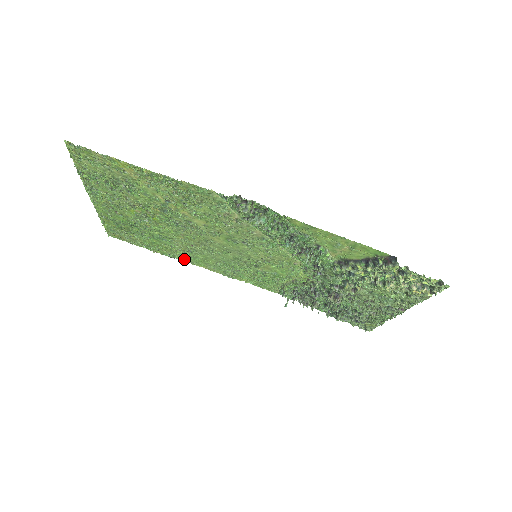
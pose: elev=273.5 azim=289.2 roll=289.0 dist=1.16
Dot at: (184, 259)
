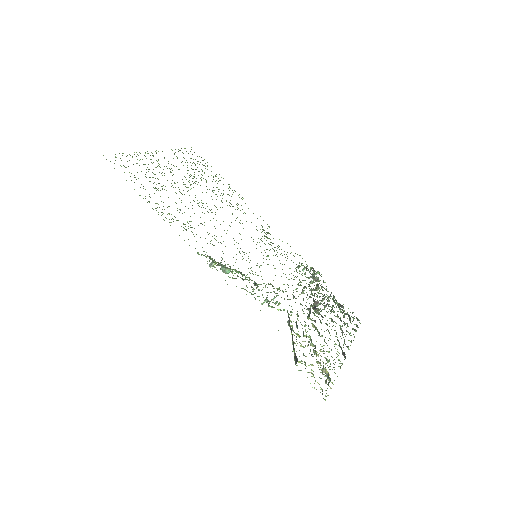
Dot at: (239, 197)
